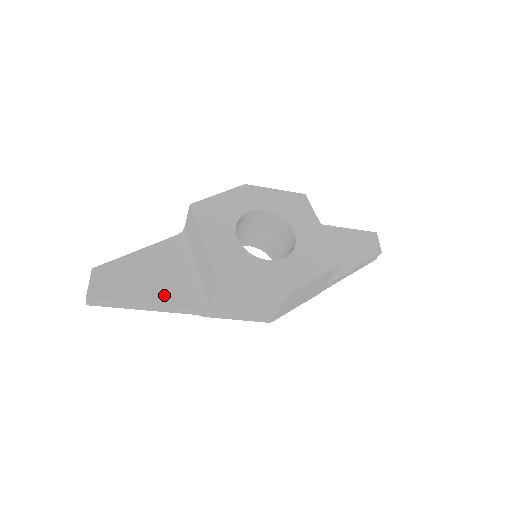
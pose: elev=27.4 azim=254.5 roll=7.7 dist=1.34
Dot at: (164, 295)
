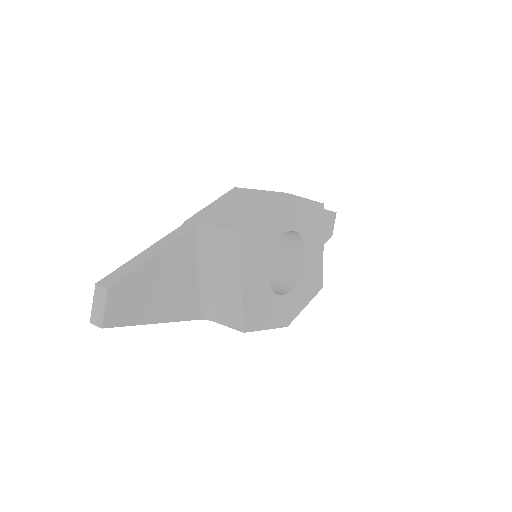
Dot at: (174, 311)
